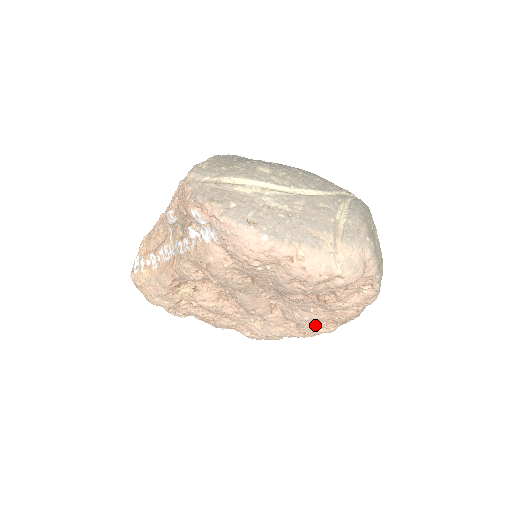
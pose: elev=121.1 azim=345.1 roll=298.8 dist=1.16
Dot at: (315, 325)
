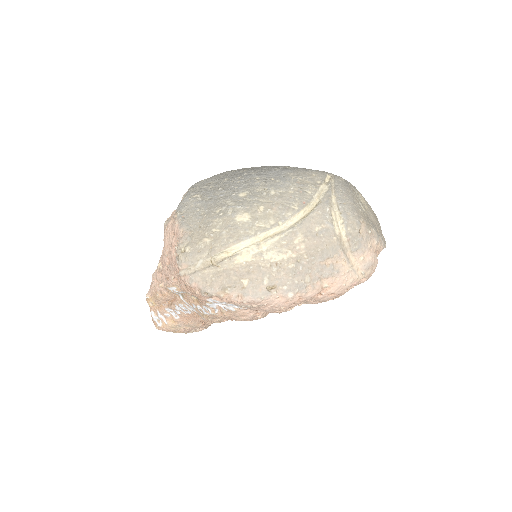
Dot at: occluded
